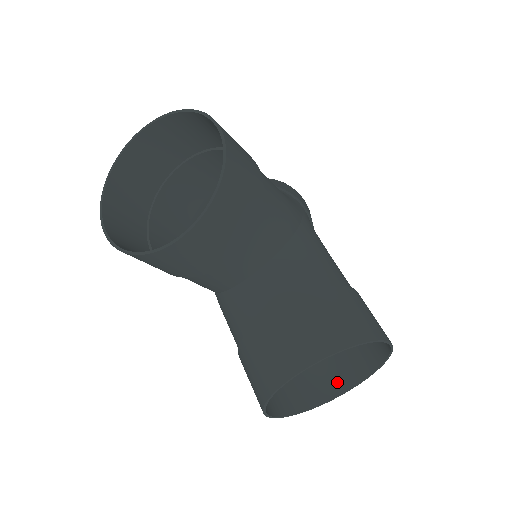
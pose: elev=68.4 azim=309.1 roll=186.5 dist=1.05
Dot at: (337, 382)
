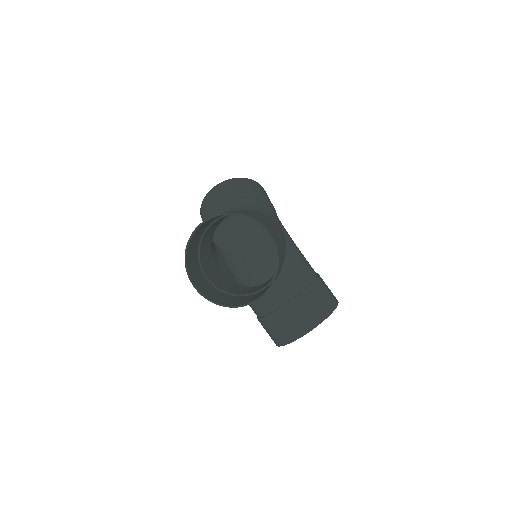
Dot at: occluded
